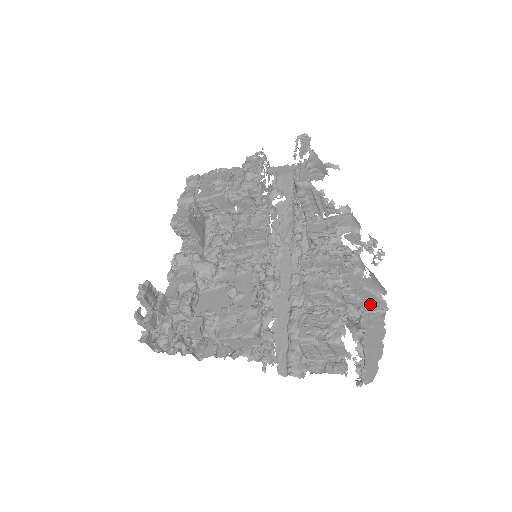
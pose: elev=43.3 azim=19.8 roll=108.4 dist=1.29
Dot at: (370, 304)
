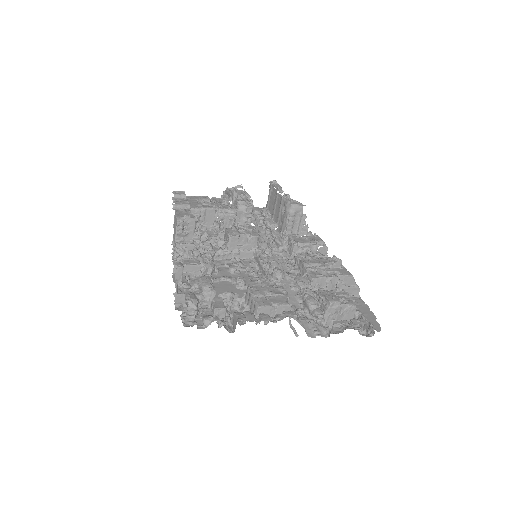
Dot at: (350, 291)
